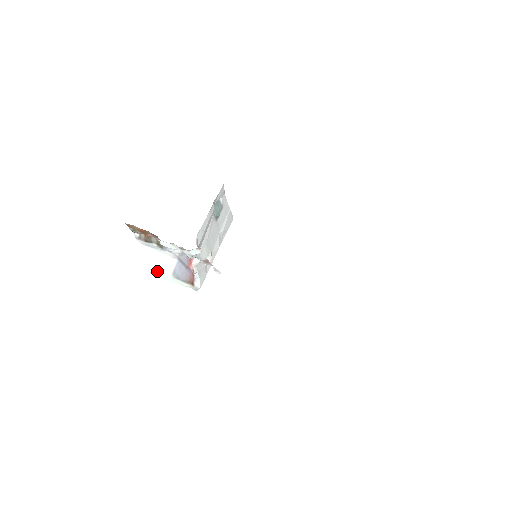
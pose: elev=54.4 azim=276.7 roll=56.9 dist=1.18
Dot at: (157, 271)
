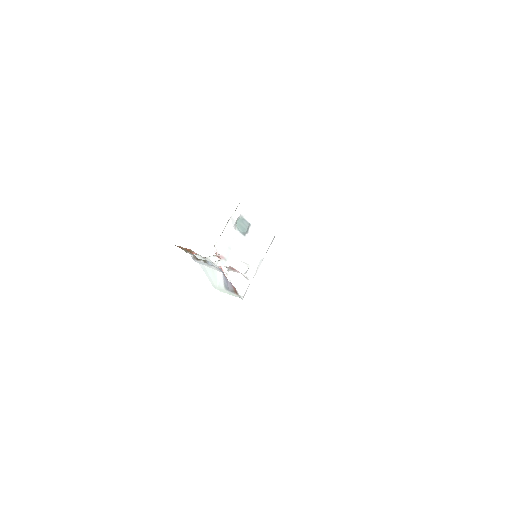
Dot at: (217, 286)
